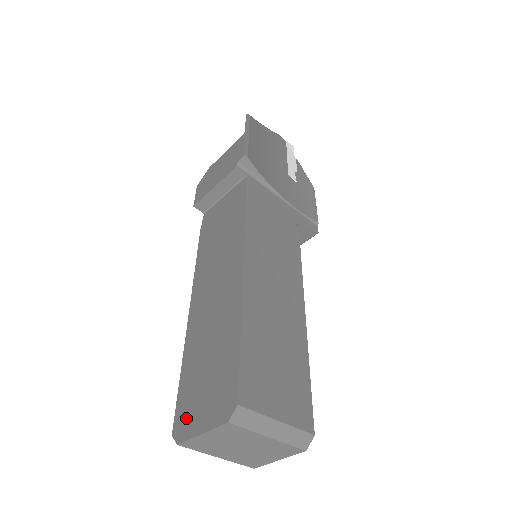
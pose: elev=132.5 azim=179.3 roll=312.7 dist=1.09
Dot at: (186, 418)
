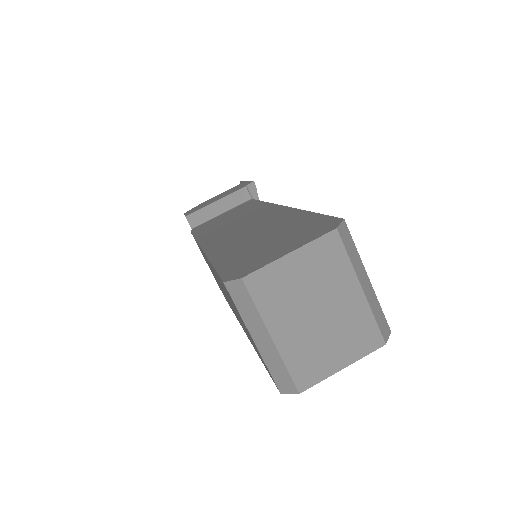
Dot at: (248, 264)
